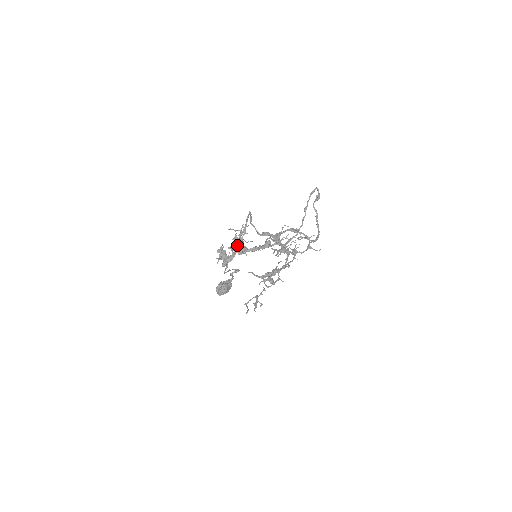
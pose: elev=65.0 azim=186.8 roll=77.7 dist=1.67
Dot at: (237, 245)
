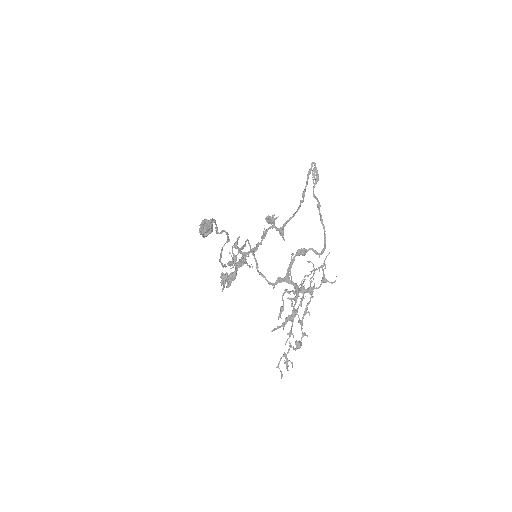
Dot at: occluded
